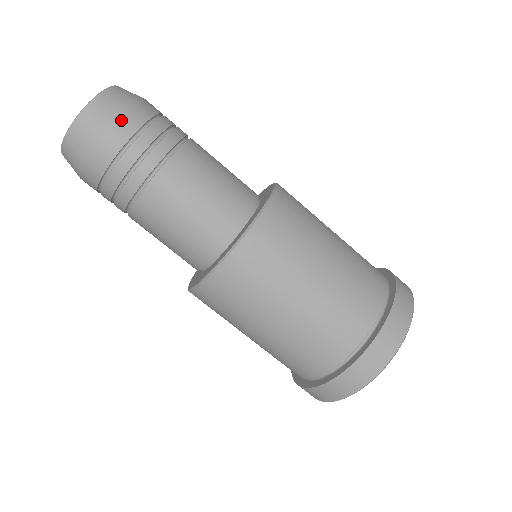
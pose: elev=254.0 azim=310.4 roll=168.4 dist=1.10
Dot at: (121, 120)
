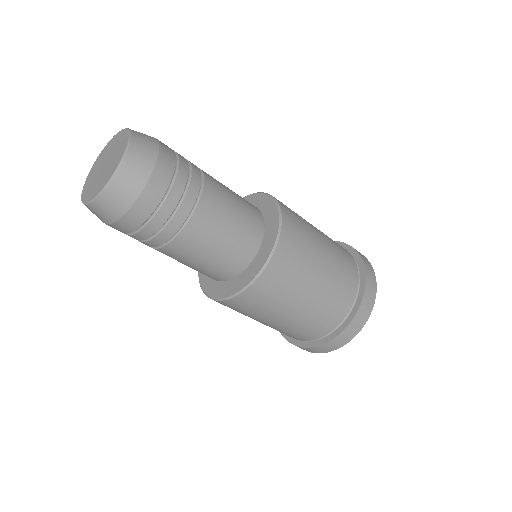
Dot at: (161, 161)
